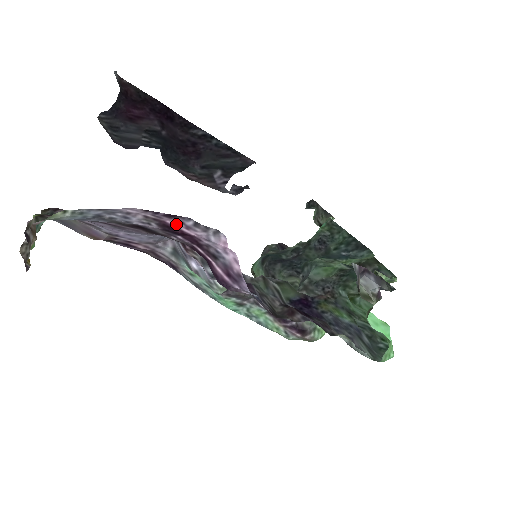
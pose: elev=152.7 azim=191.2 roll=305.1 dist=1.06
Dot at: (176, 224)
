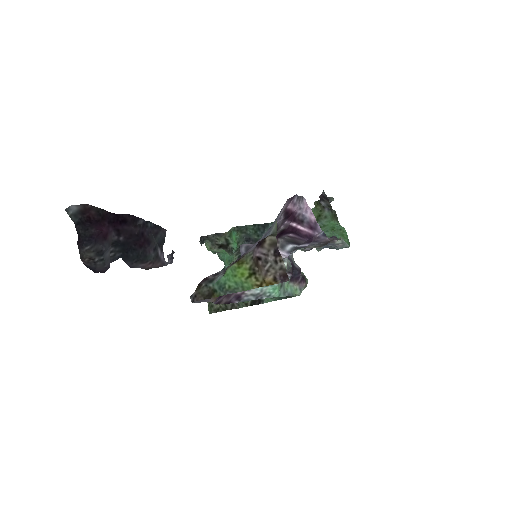
Dot at: (290, 206)
